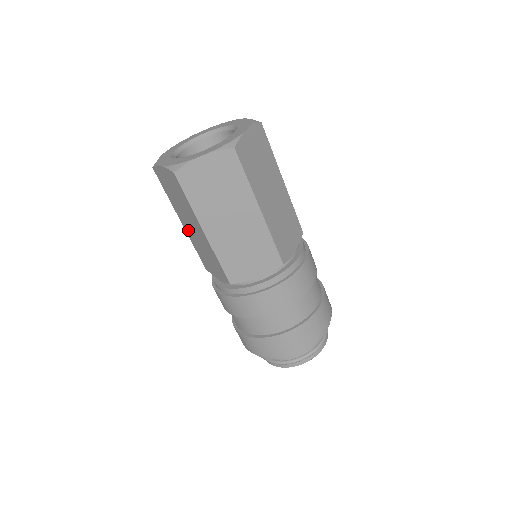
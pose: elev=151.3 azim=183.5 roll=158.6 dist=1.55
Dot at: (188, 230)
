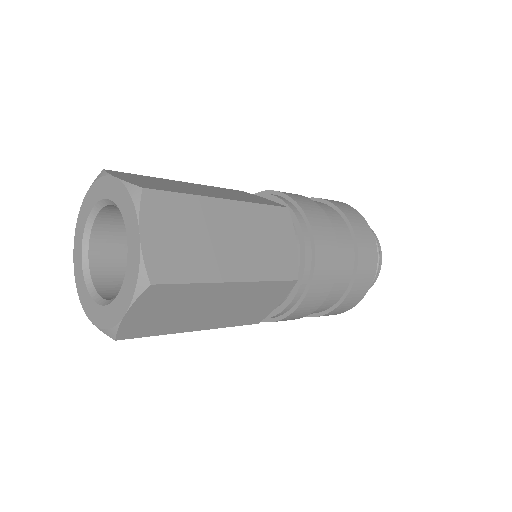
Dot at: occluded
